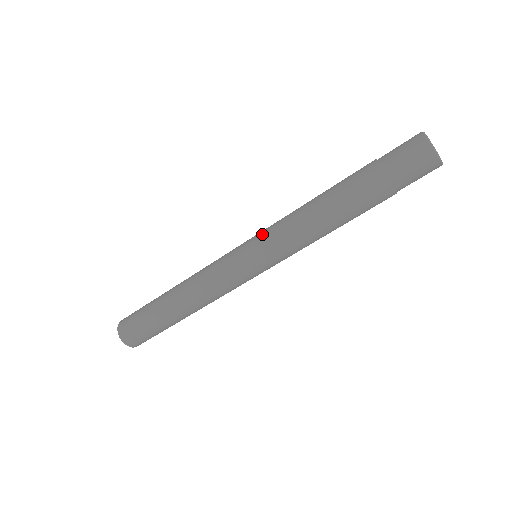
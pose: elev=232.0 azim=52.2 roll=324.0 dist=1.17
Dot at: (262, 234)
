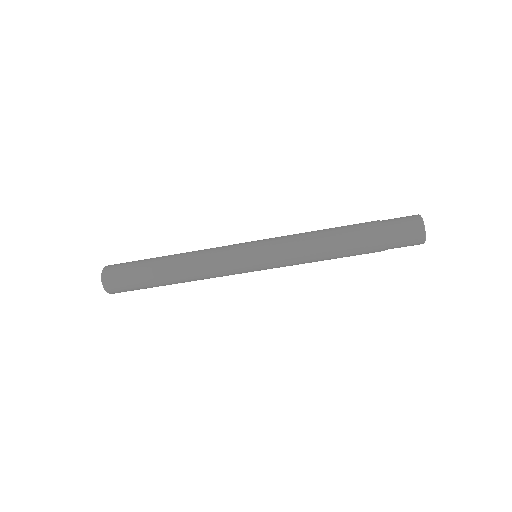
Dot at: (272, 254)
